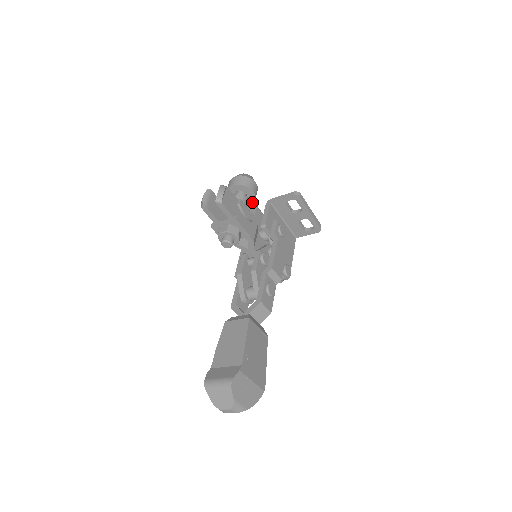
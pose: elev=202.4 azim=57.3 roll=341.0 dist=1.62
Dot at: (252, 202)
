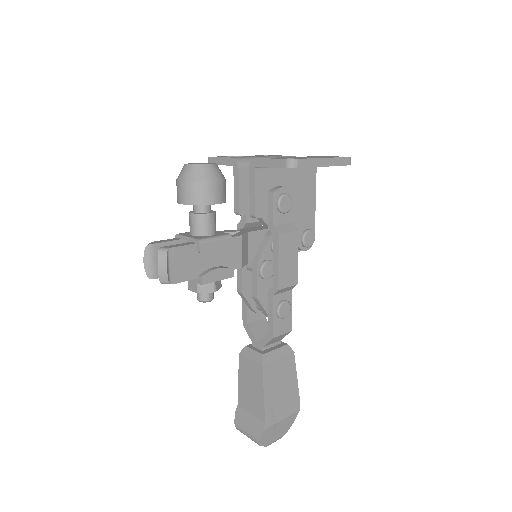
Dot at: occluded
